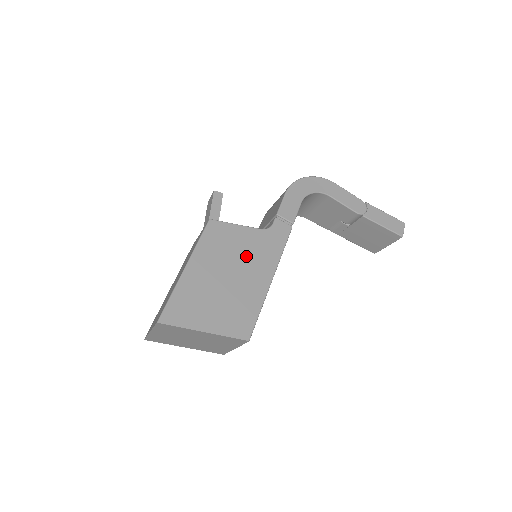
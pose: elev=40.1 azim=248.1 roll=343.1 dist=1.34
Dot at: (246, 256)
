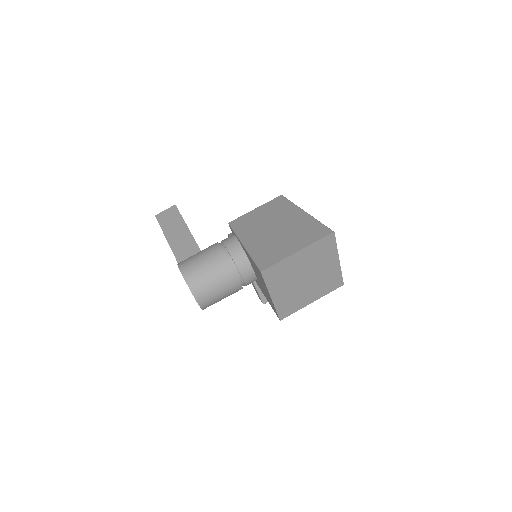
Dot at: occluded
